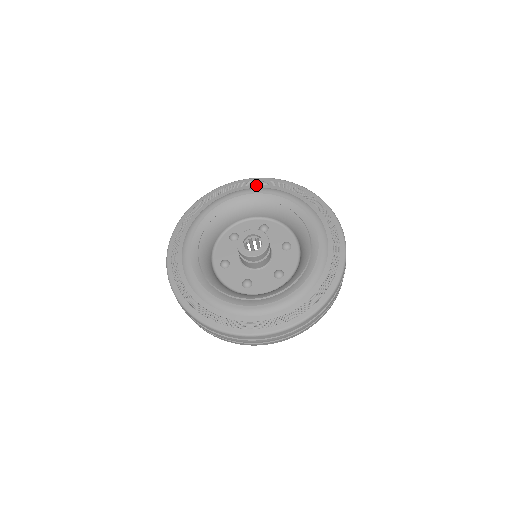
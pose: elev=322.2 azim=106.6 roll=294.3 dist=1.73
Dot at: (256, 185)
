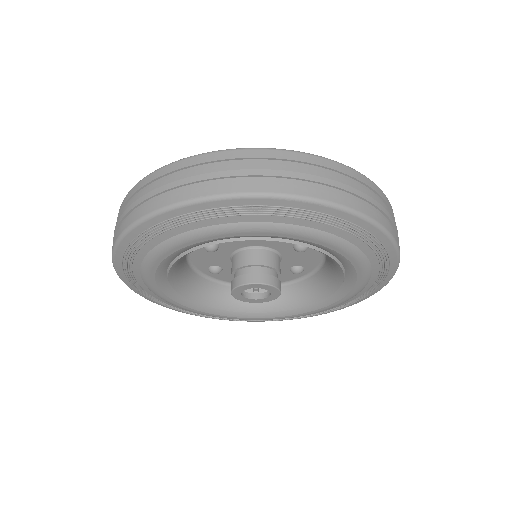
Dot at: occluded
